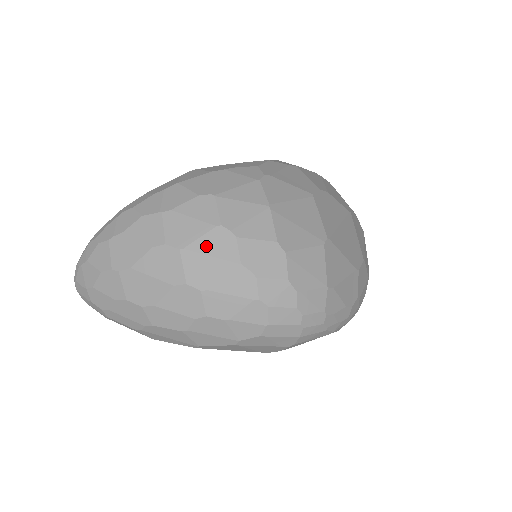
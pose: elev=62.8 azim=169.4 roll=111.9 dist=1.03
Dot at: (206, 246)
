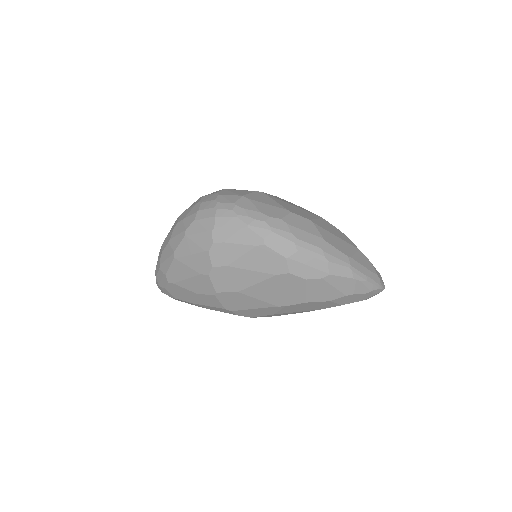
Dot at: occluded
